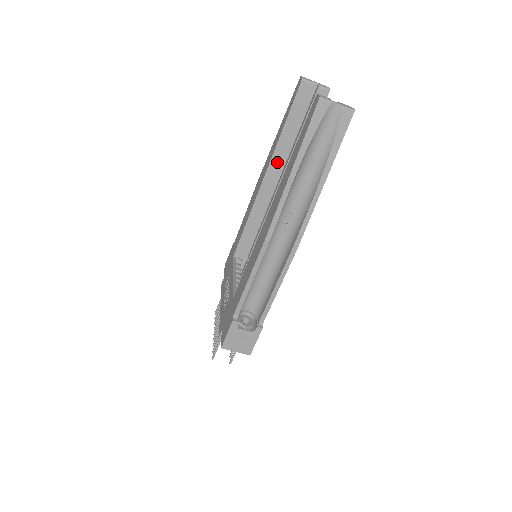
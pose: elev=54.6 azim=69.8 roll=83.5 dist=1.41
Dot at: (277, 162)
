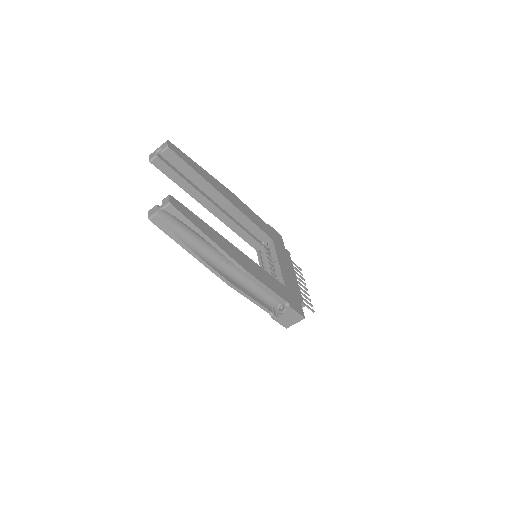
Dot at: (203, 200)
